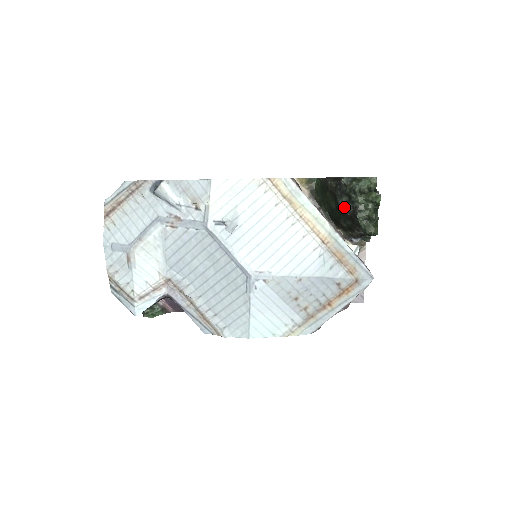
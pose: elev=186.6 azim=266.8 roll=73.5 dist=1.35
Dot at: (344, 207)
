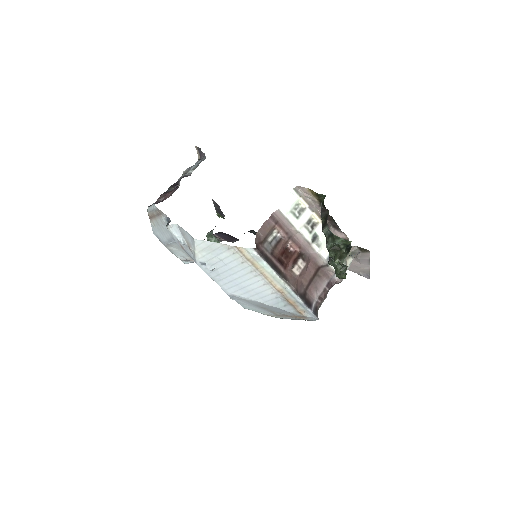
Dot at: occluded
